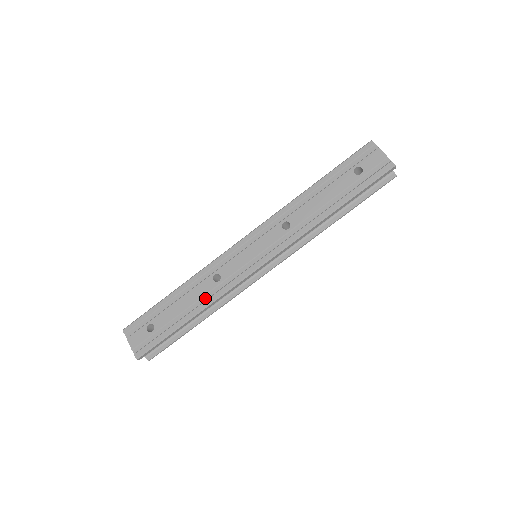
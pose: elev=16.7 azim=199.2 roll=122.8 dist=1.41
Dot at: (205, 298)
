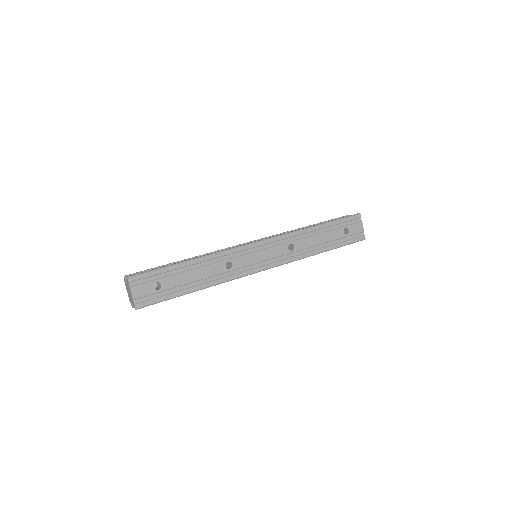
Dot at: (214, 278)
